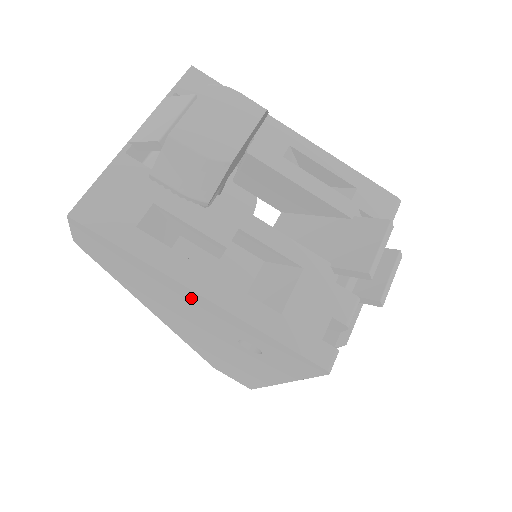
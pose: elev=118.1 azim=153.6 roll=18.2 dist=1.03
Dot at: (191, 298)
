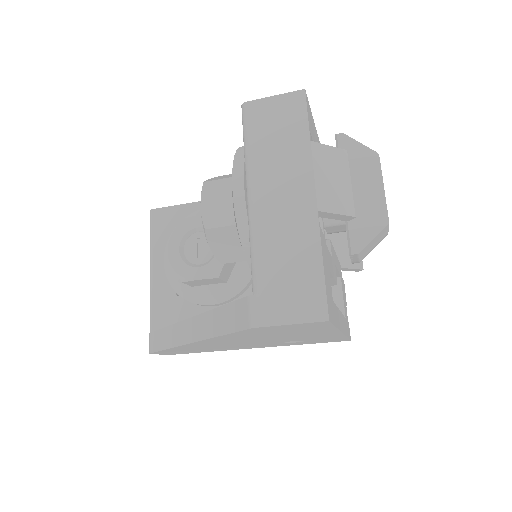
Dot at: occluded
